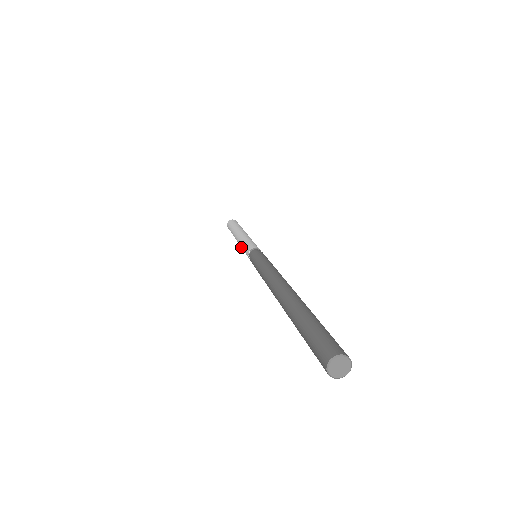
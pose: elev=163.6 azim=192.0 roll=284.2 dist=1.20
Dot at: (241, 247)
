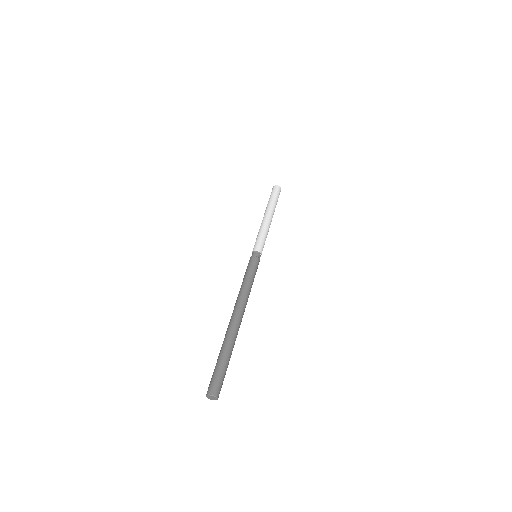
Dot at: occluded
